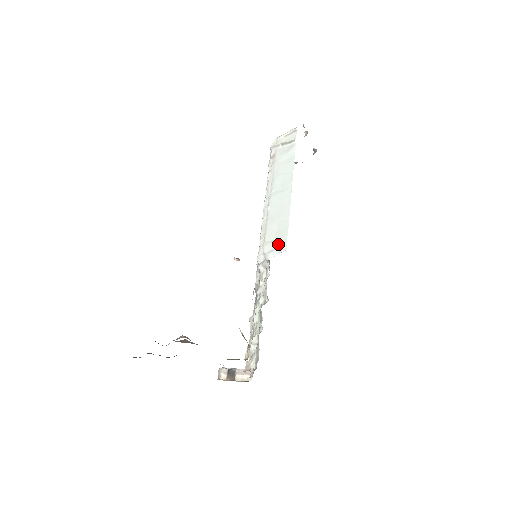
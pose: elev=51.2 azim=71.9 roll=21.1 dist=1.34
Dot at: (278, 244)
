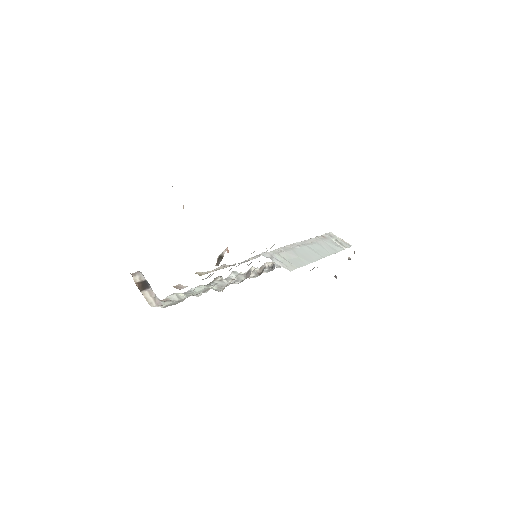
Dot at: (287, 263)
